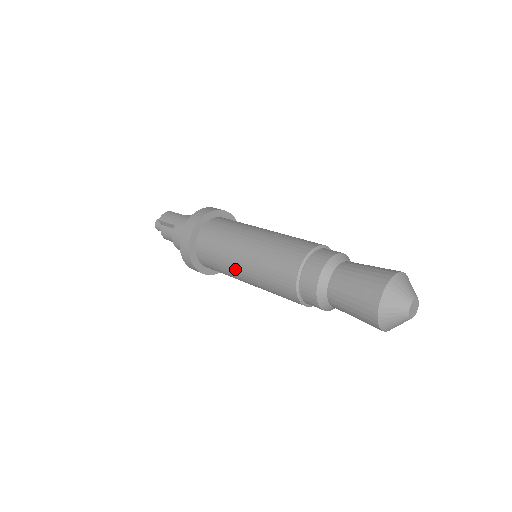
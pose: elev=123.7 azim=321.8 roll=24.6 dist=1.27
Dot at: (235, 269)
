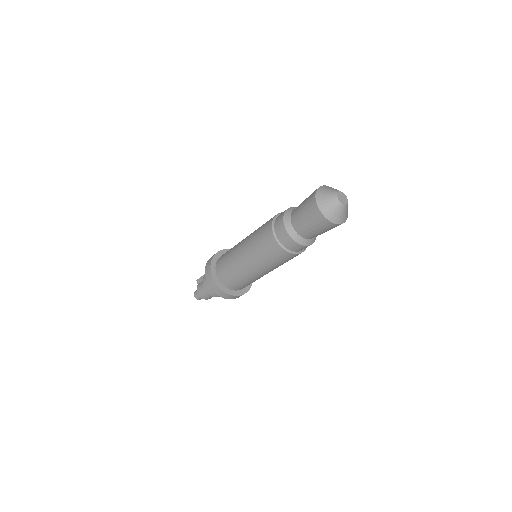
Dot at: (238, 255)
